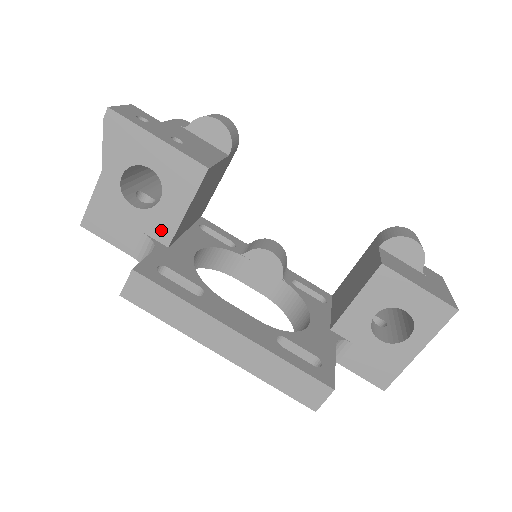
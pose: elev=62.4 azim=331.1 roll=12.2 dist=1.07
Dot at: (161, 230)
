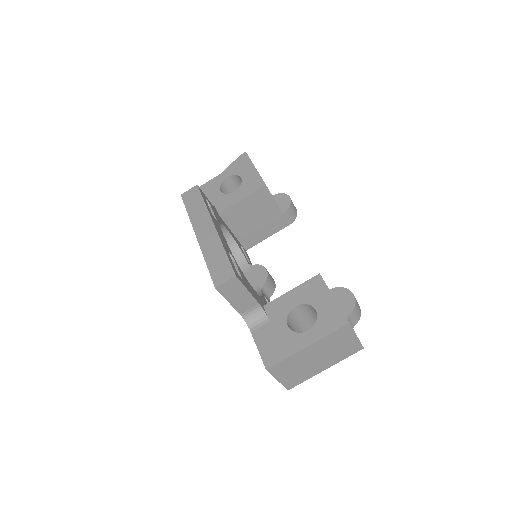
Dot at: (222, 205)
